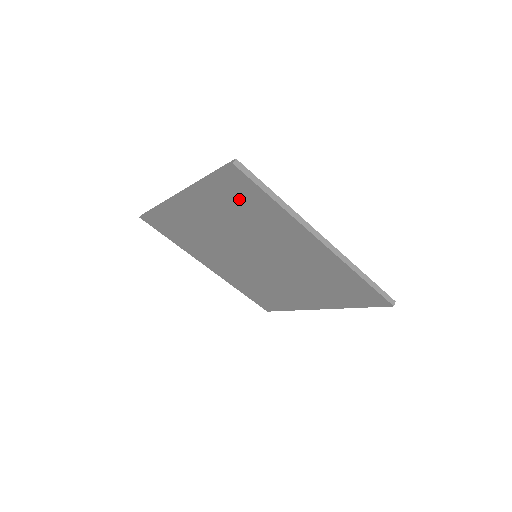
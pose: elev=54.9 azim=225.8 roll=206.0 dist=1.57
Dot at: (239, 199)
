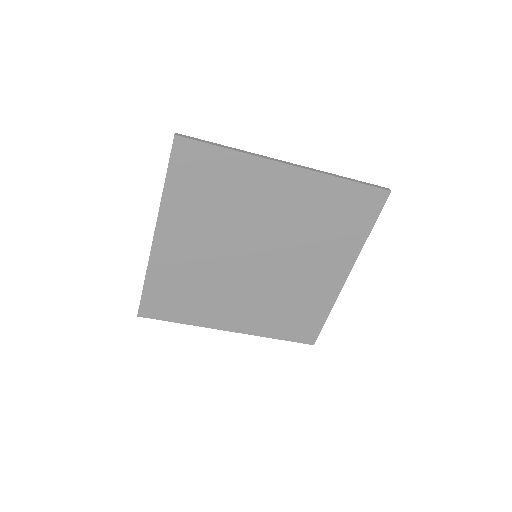
Dot at: (201, 179)
